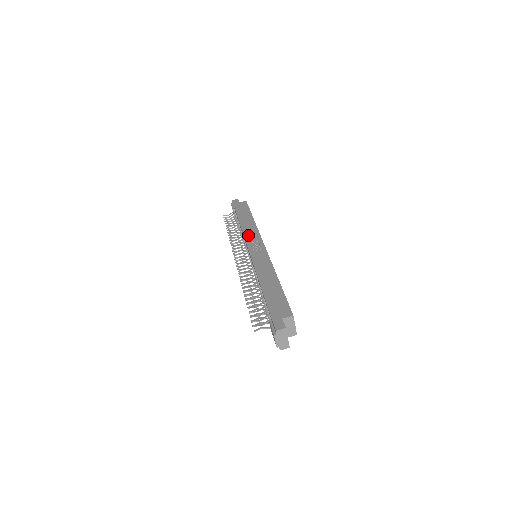
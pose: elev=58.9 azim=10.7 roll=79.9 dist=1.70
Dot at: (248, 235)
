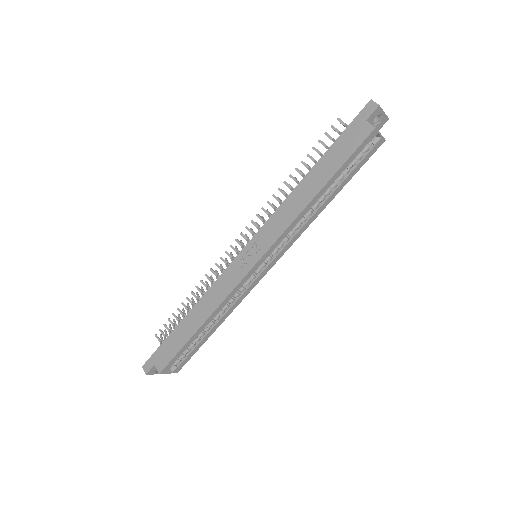
Dot at: (272, 222)
